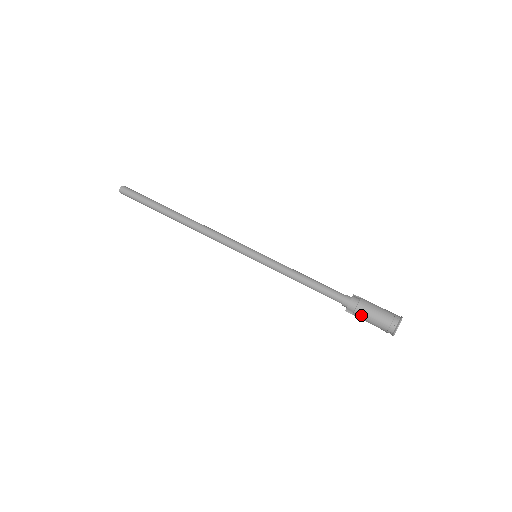
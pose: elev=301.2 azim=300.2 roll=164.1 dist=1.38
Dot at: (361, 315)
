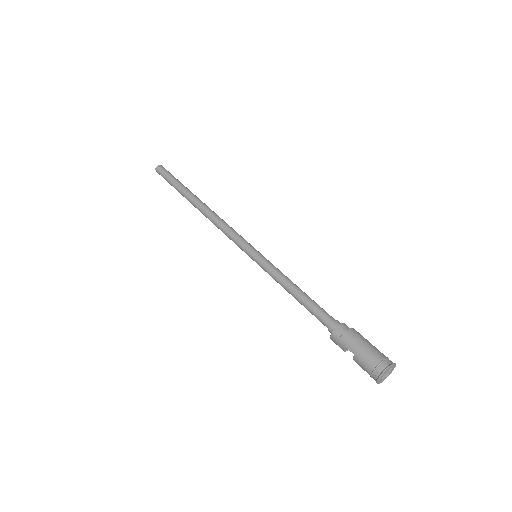
Dot at: (351, 339)
